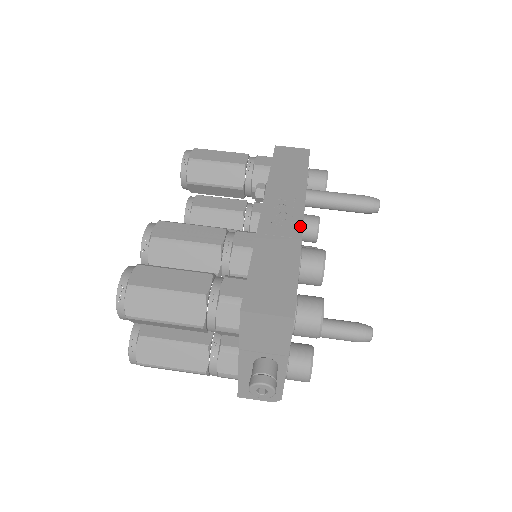
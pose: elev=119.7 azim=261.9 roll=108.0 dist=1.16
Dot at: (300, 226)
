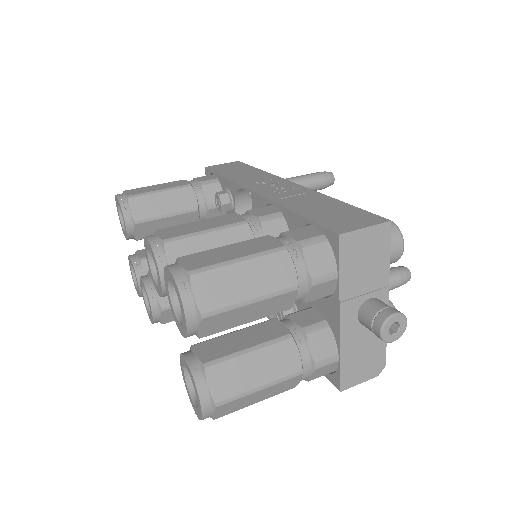
Dot at: (302, 187)
